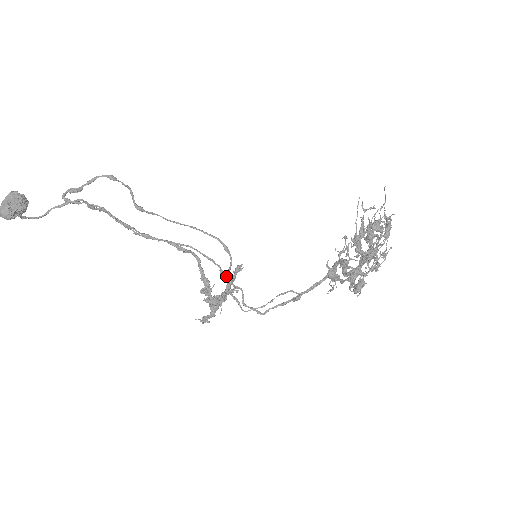
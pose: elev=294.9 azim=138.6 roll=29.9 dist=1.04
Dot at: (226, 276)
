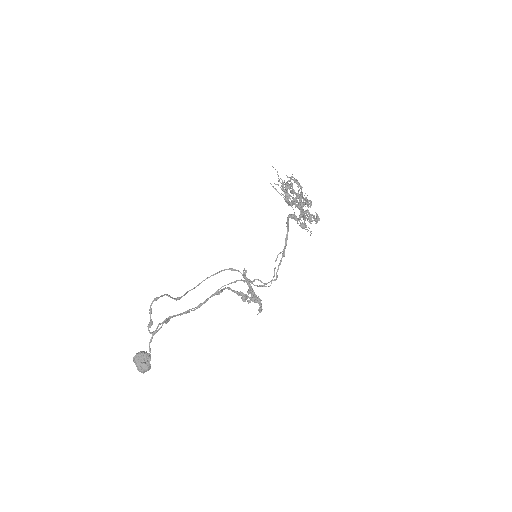
Dot at: (248, 281)
